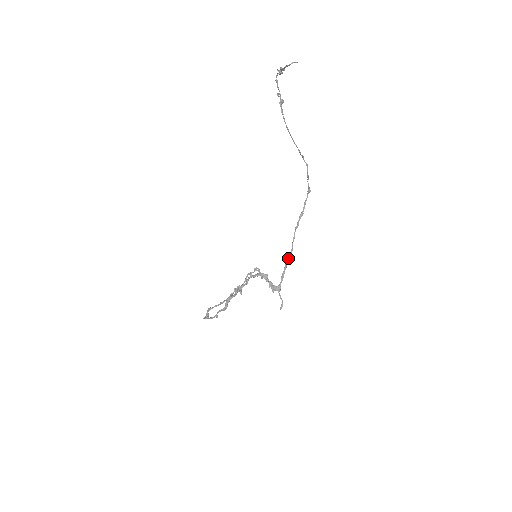
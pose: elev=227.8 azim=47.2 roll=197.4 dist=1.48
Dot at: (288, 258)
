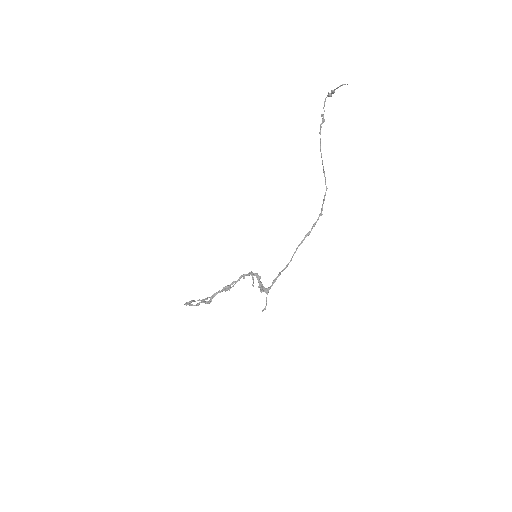
Dot at: occluded
